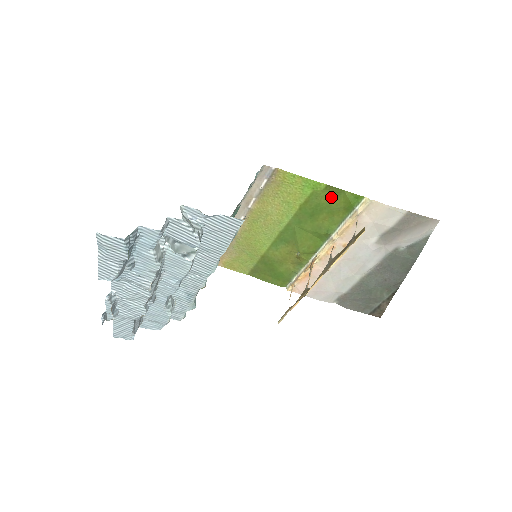
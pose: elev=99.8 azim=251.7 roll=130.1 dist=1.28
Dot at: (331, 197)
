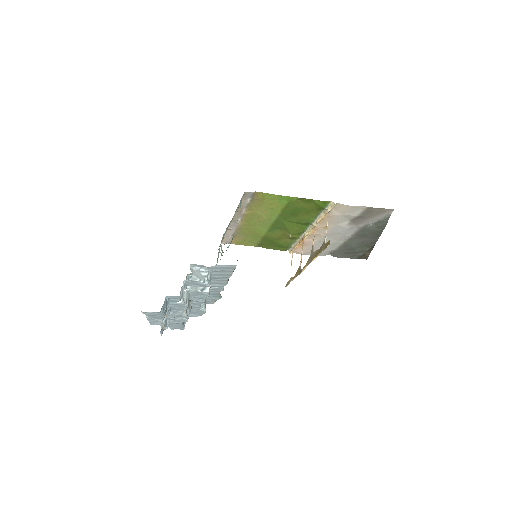
Dot at: (304, 204)
